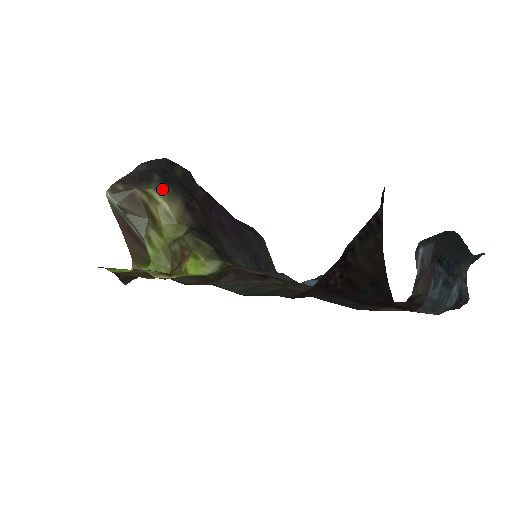
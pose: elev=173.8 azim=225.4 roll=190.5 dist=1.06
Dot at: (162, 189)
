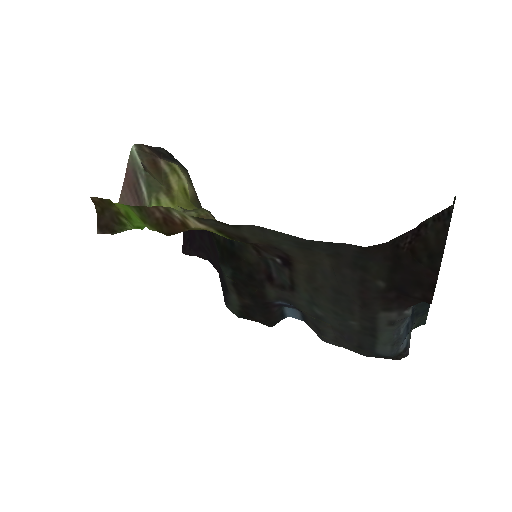
Dot at: (185, 171)
